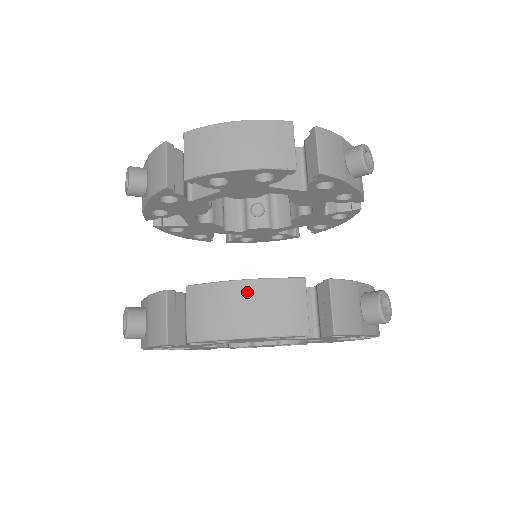
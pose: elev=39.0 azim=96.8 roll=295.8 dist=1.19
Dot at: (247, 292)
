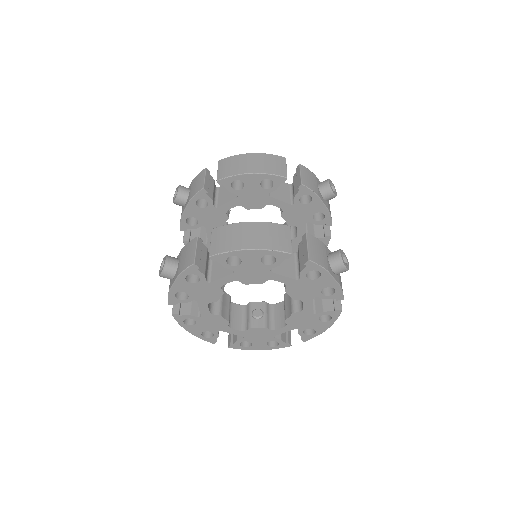
Dot at: (253, 227)
